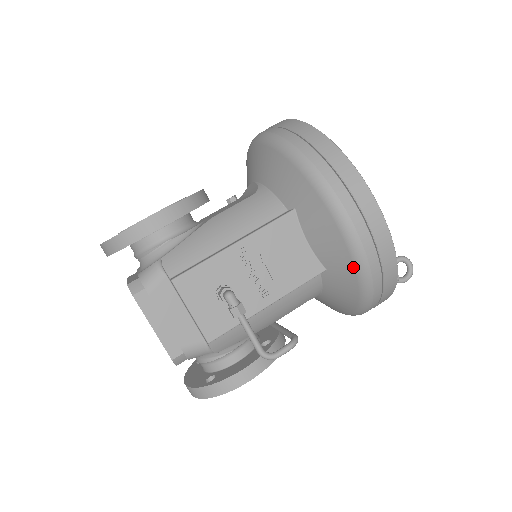
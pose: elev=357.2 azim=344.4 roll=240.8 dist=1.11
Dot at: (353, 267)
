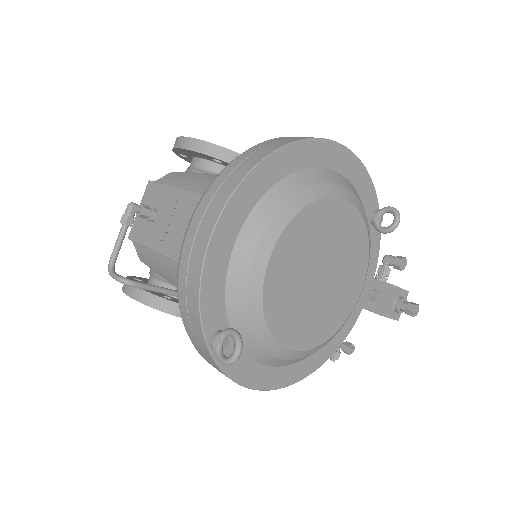
Dot at: occluded
